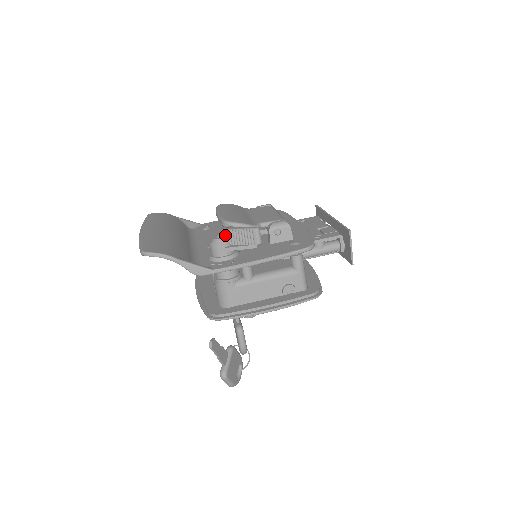
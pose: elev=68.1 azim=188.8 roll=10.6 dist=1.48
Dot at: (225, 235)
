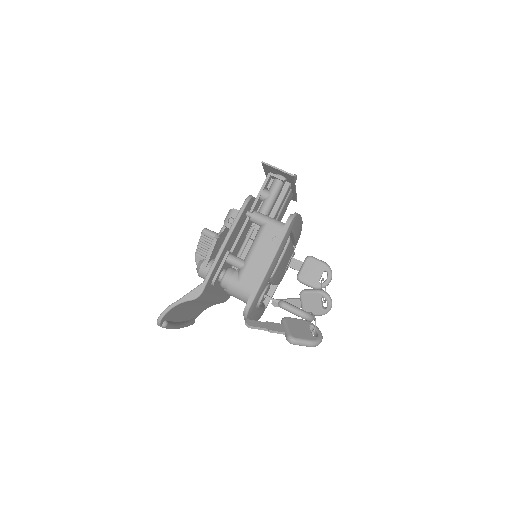
Dot at: (198, 259)
